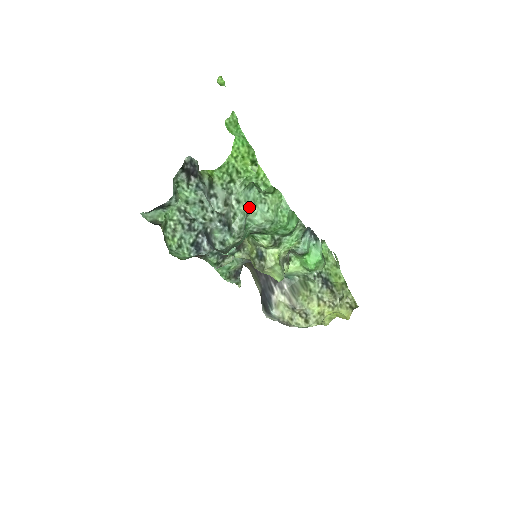
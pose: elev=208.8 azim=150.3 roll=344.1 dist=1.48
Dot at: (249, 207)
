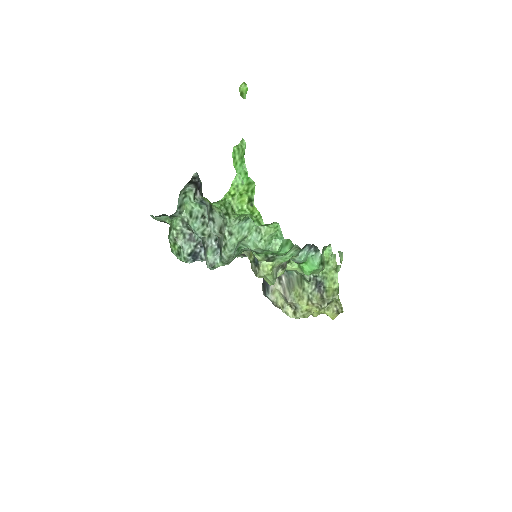
Dot at: (242, 237)
